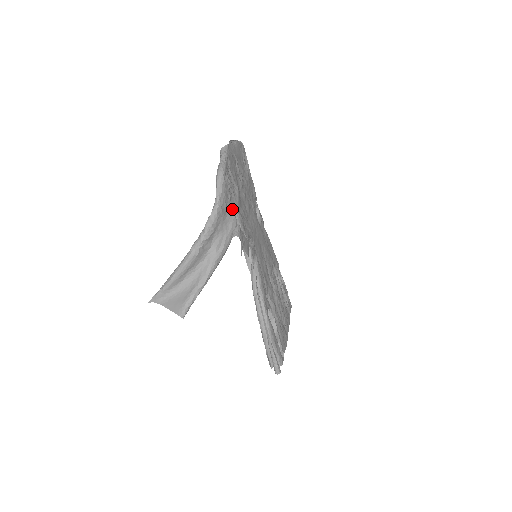
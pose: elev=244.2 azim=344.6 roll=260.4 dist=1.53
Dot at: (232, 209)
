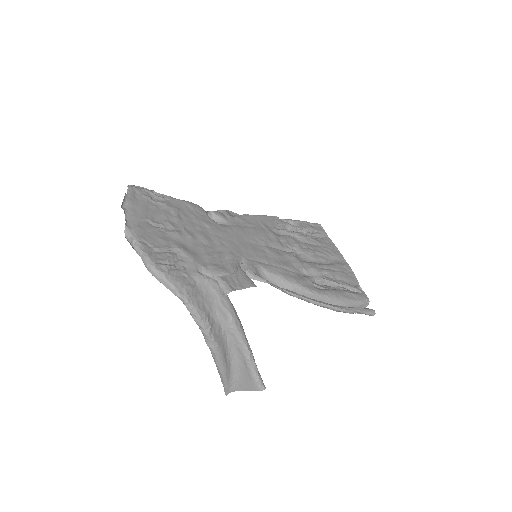
Dot at: (198, 277)
